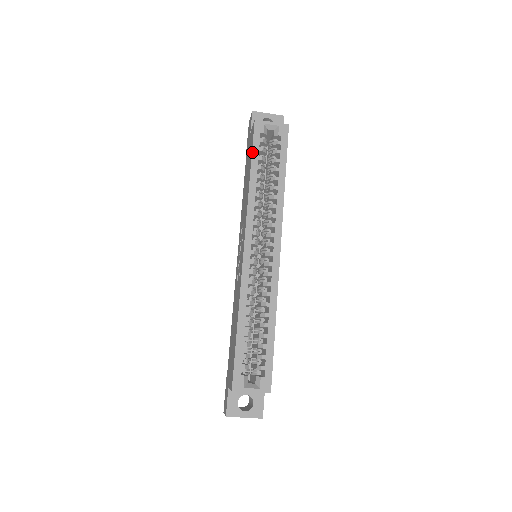
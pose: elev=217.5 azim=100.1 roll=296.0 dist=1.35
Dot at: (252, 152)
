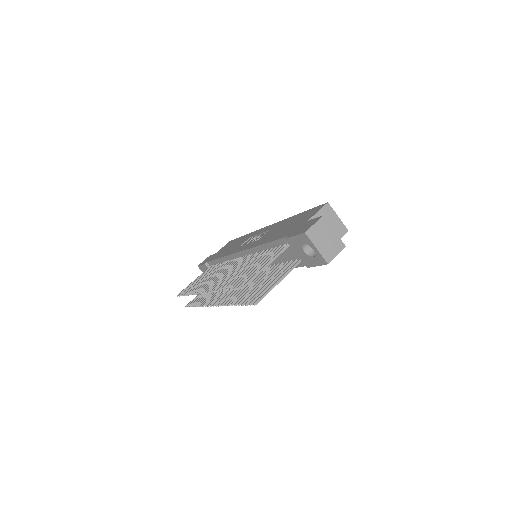
Dot at: (239, 237)
